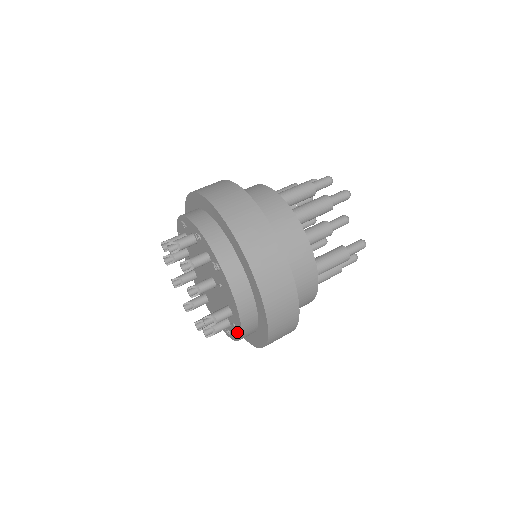
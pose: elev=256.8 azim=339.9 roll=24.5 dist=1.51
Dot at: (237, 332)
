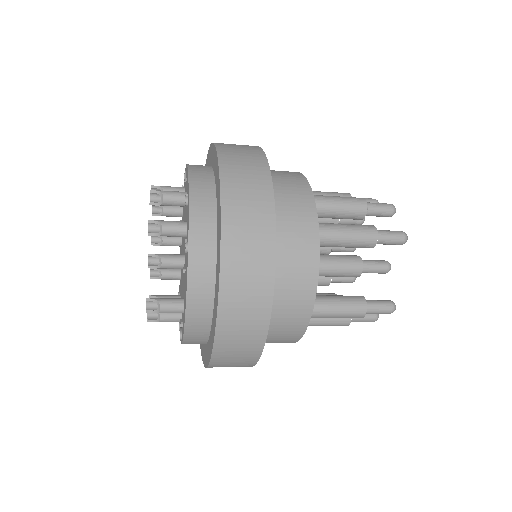
Dot at: (181, 334)
